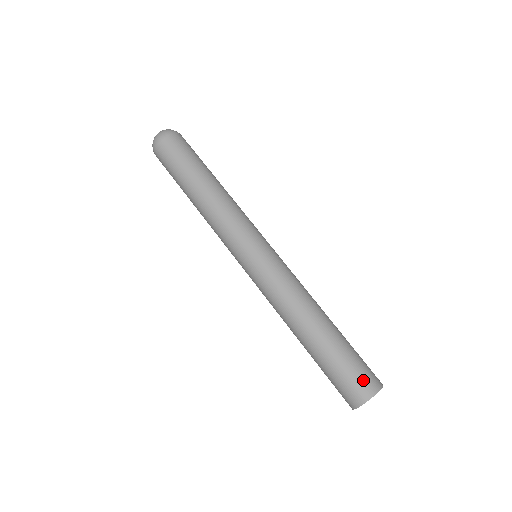
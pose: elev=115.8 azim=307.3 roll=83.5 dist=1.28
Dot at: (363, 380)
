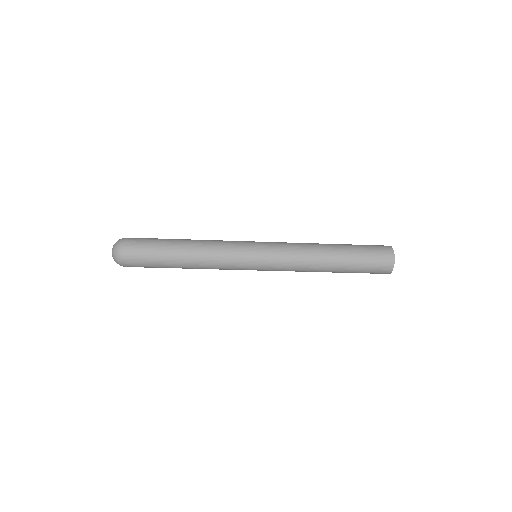
Dot at: (382, 264)
